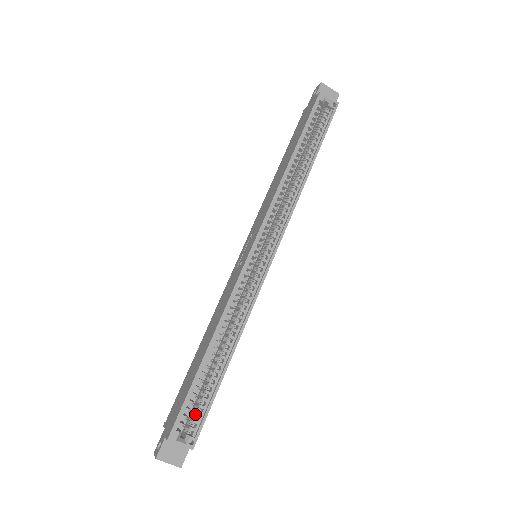
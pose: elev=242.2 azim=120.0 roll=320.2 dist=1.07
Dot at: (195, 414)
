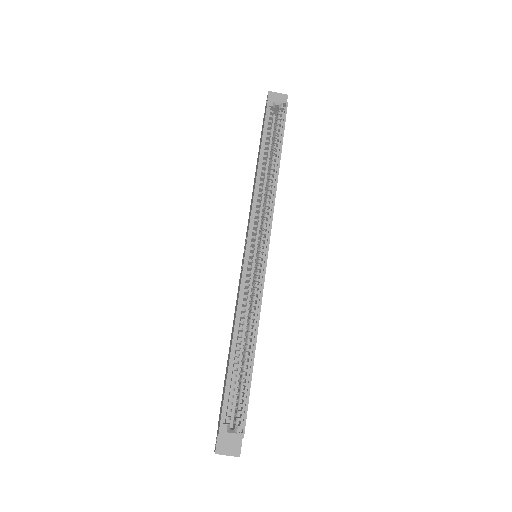
Dot at: (237, 406)
